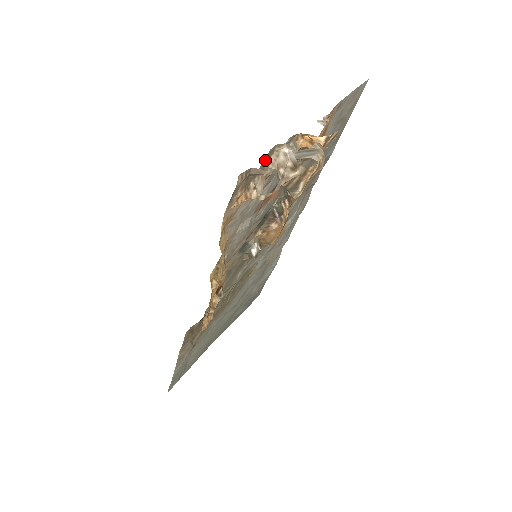
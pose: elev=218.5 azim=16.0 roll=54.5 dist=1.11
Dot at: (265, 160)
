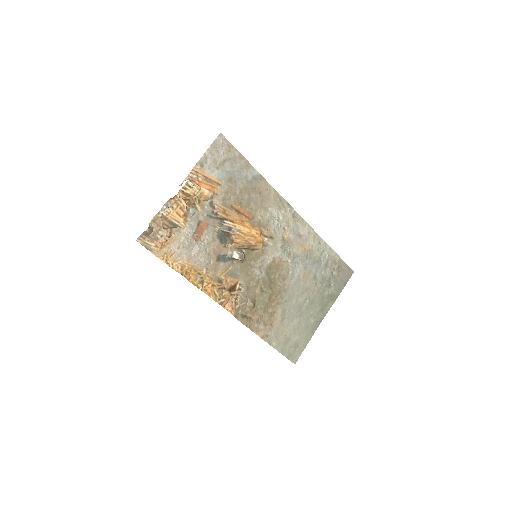
Dot at: (155, 224)
